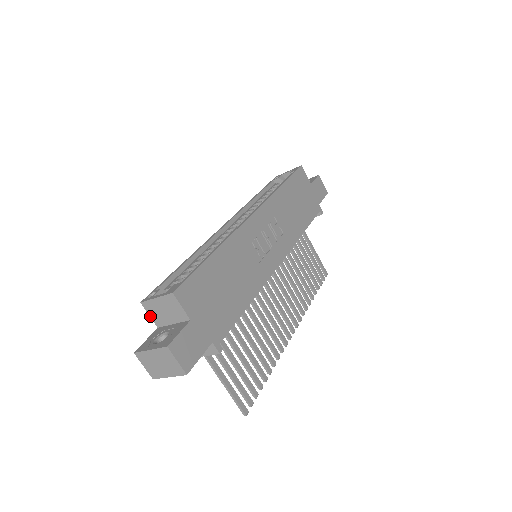
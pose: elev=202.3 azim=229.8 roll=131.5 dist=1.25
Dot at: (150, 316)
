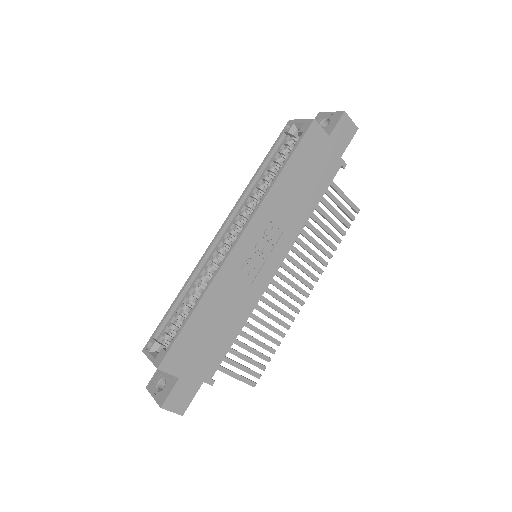
Dot at: occluded
